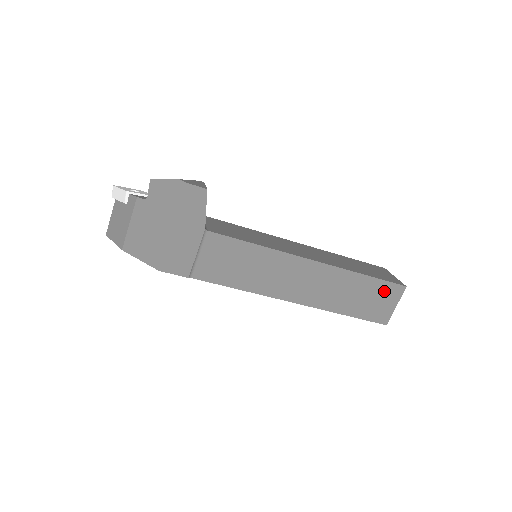
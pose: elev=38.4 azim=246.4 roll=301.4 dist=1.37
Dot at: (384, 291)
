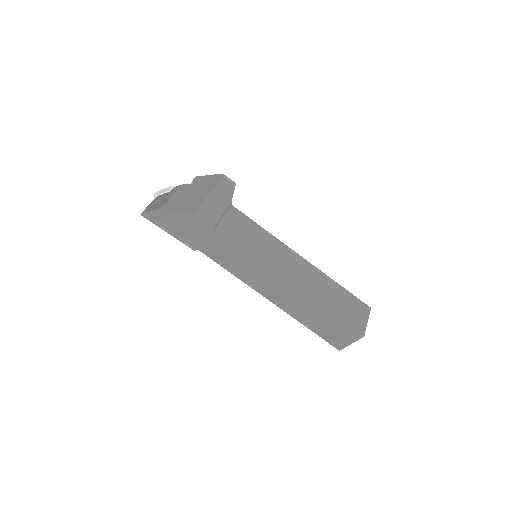
Dot at: (356, 304)
